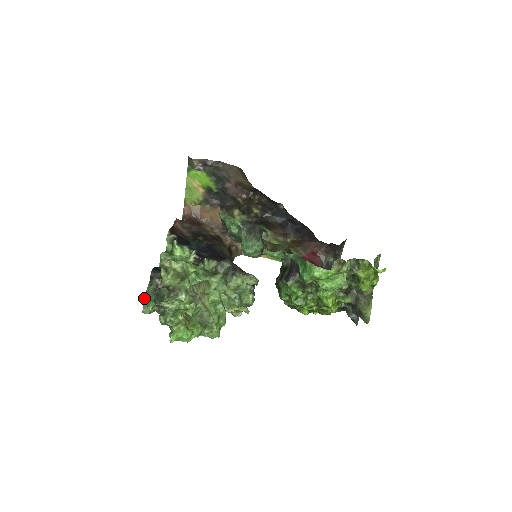
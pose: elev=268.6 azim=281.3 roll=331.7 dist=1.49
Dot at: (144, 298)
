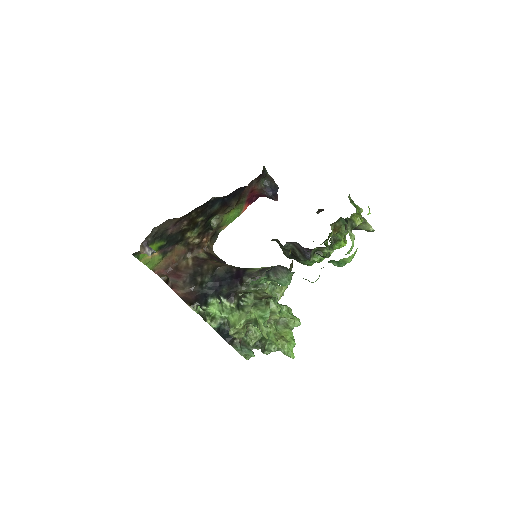
Dot at: occluded
